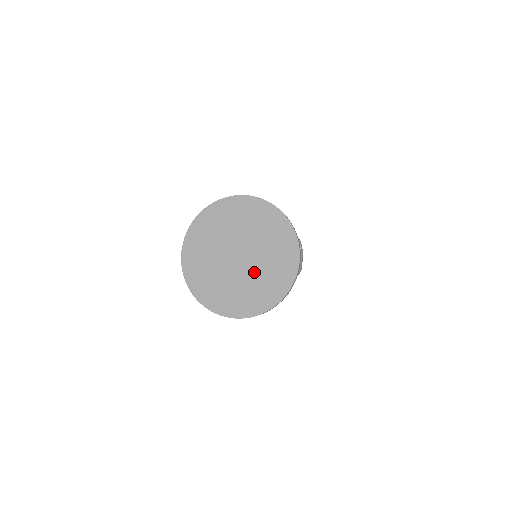
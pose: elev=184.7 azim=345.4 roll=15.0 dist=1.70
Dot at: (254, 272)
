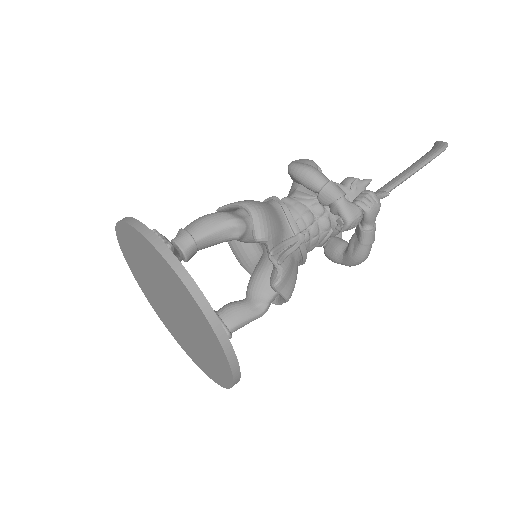
Dot at: (171, 319)
